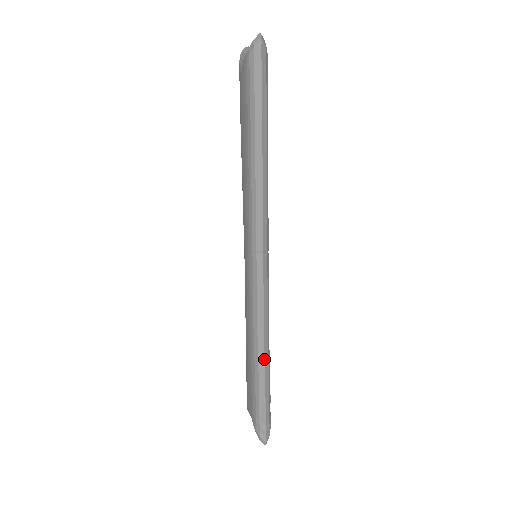
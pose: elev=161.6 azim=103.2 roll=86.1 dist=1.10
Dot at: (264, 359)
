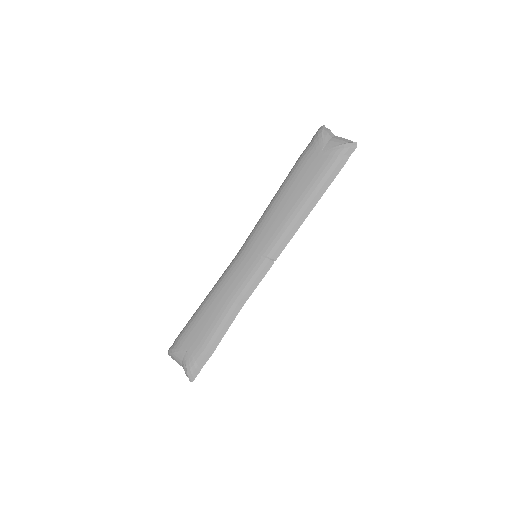
Dot at: occluded
